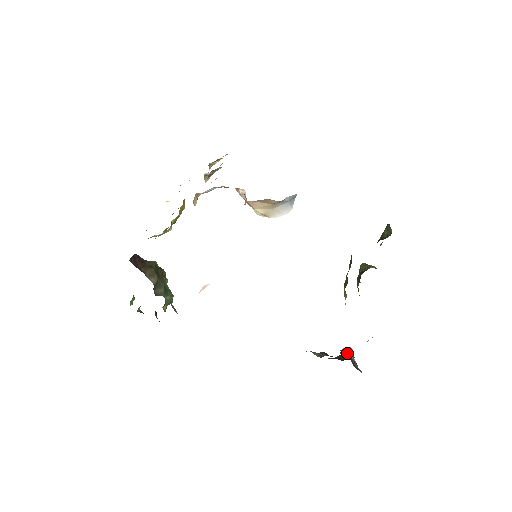
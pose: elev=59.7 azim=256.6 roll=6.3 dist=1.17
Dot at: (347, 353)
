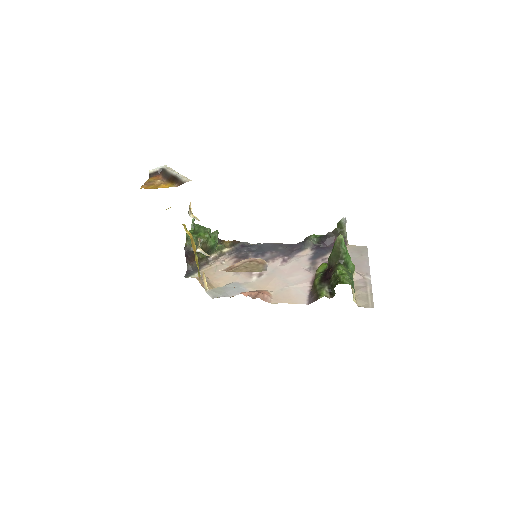
Dot at: (342, 225)
